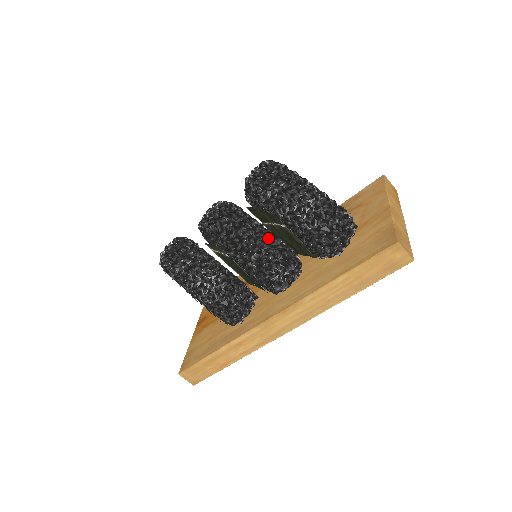
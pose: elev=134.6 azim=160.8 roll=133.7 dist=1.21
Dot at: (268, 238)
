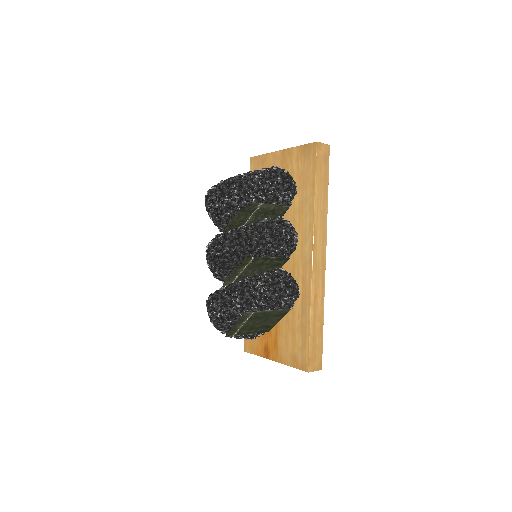
Dot at: (258, 224)
